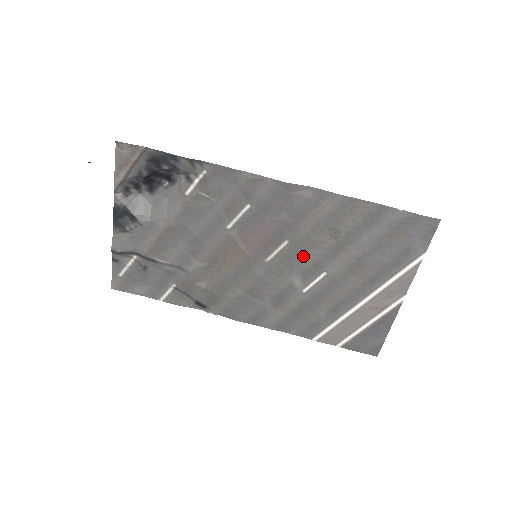
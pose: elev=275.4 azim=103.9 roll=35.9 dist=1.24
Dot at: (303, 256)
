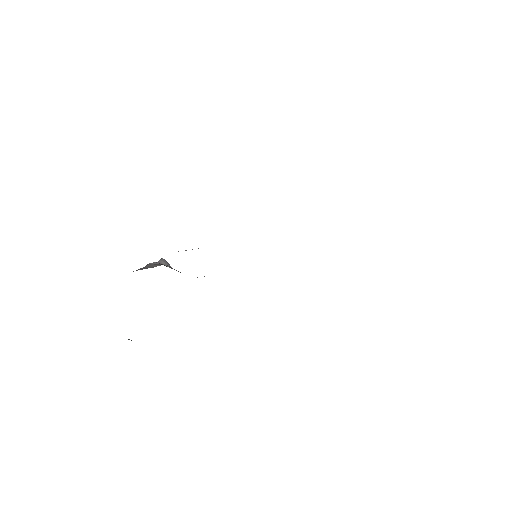
Dot at: occluded
